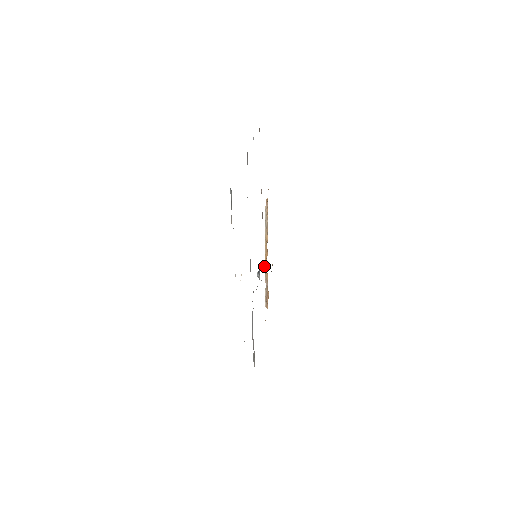
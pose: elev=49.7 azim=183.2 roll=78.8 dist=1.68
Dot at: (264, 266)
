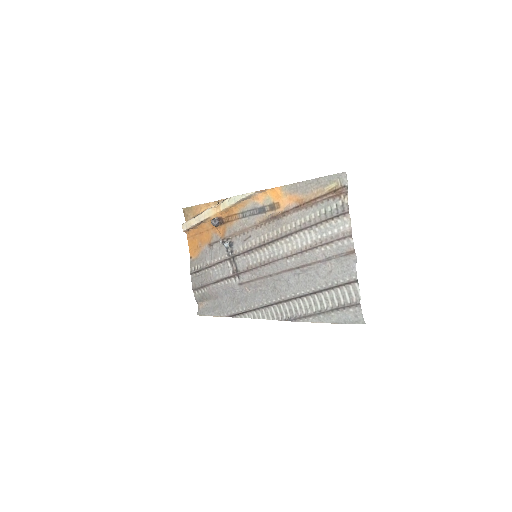
Dot at: (219, 224)
